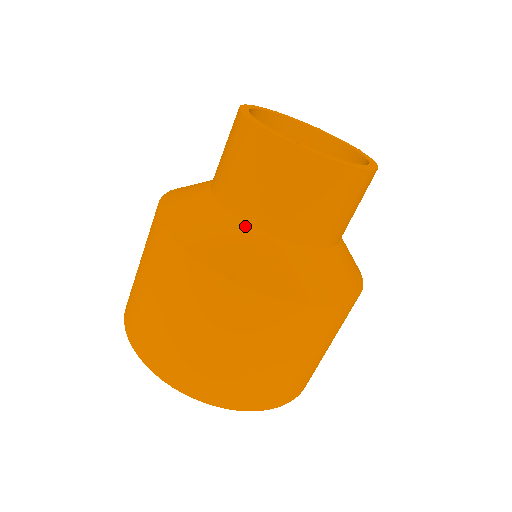
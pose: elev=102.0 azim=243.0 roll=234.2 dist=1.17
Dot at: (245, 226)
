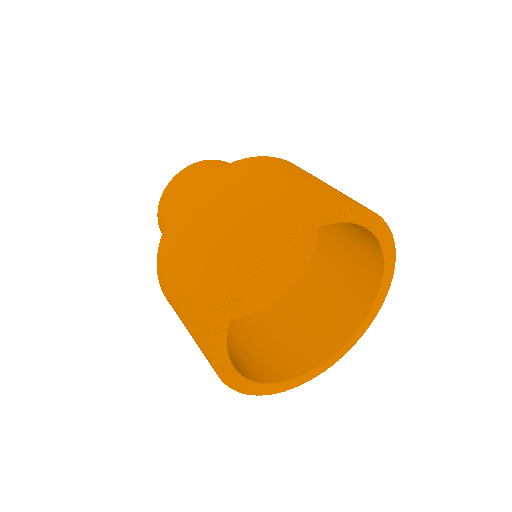
Dot at: occluded
